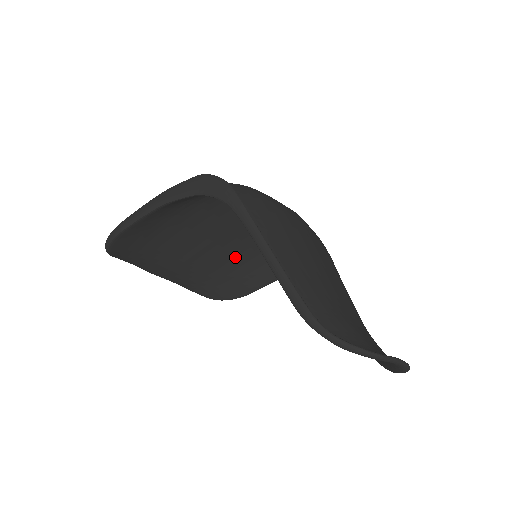
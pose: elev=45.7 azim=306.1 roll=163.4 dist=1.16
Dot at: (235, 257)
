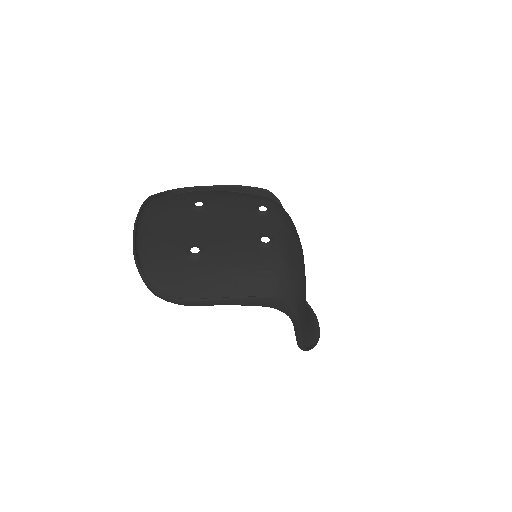
Dot at: occluded
